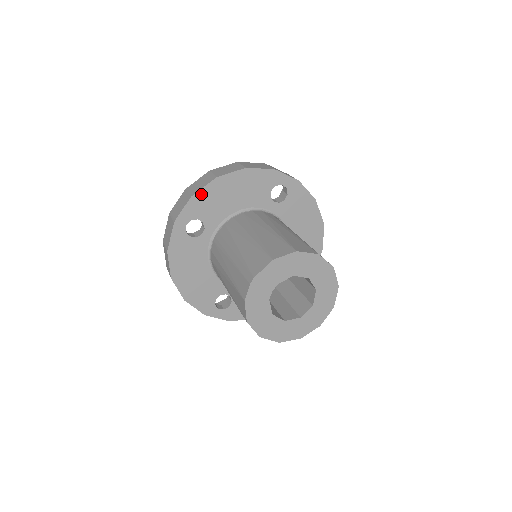
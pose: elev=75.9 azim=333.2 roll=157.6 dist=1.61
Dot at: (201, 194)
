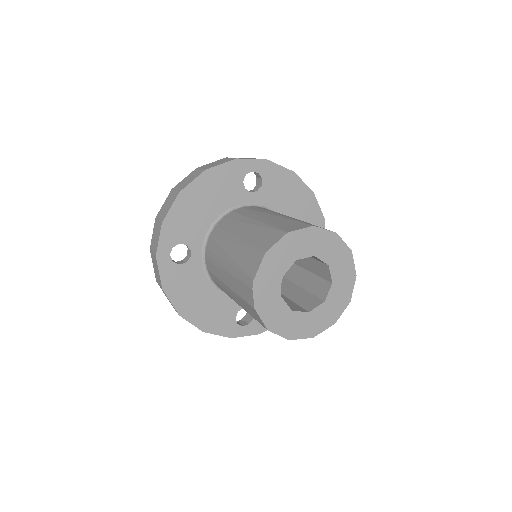
Dot at: (171, 216)
